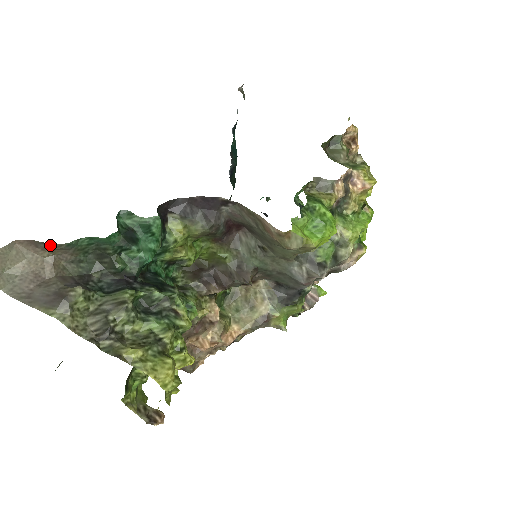
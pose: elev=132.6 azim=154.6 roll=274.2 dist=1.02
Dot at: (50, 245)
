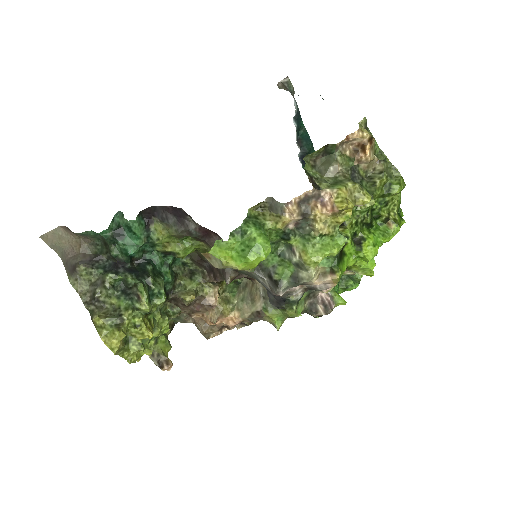
Dot at: occluded
